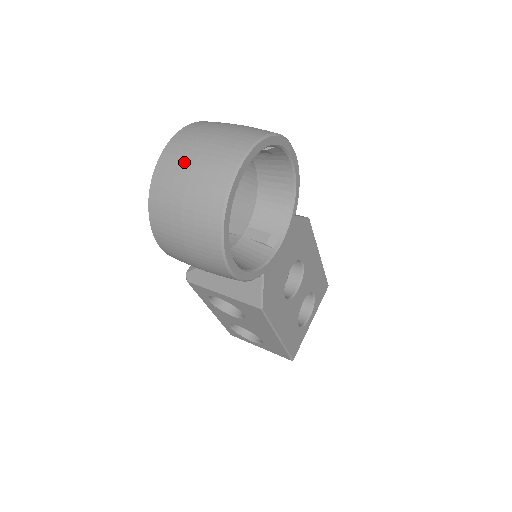
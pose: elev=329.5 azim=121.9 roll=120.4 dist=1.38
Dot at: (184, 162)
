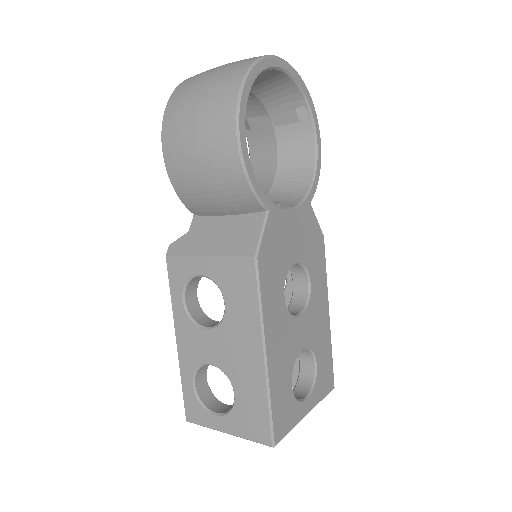
Dot at: occluded
